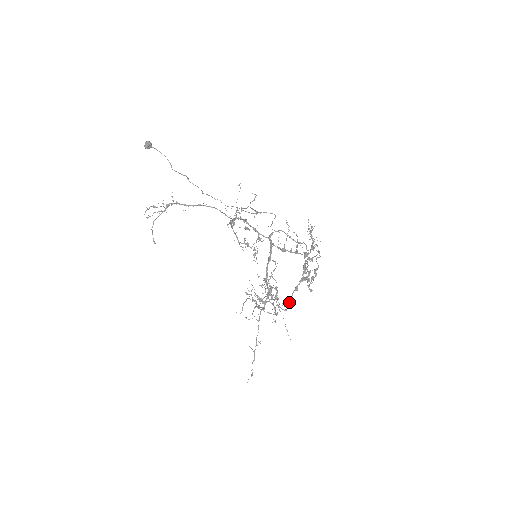
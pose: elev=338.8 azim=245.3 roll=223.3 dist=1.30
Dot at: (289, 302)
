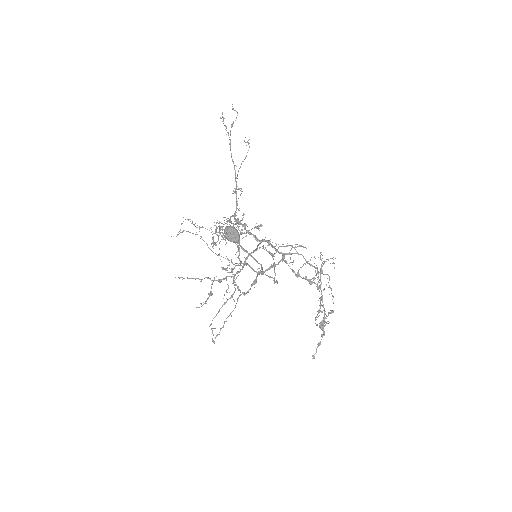
Dot at: (313, 358)
